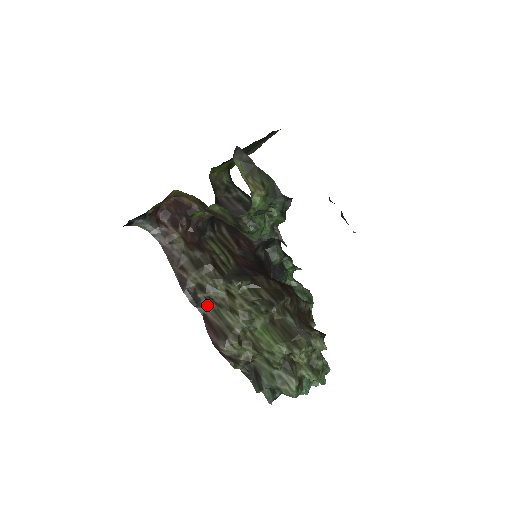
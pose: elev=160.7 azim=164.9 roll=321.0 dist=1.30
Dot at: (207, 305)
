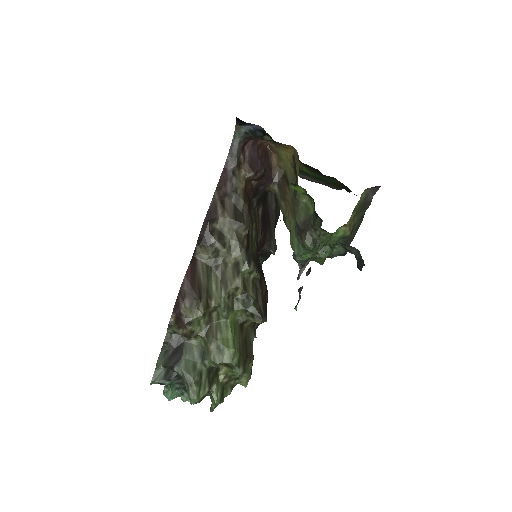
Dot at: (207, 254)
